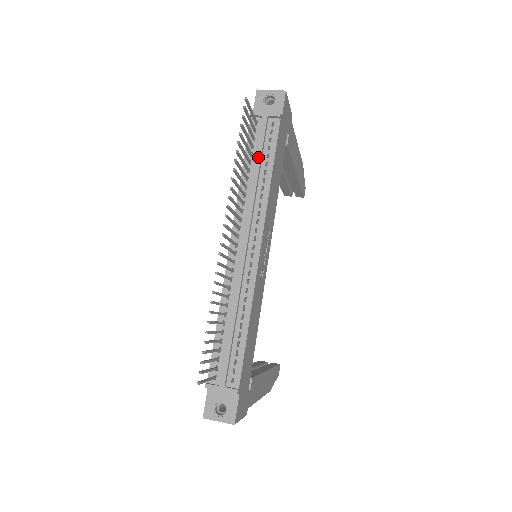
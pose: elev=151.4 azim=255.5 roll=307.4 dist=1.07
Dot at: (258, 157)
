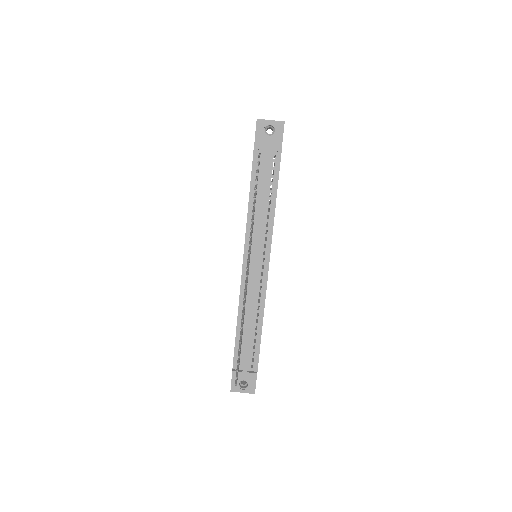
Dot at: (263, 190)
